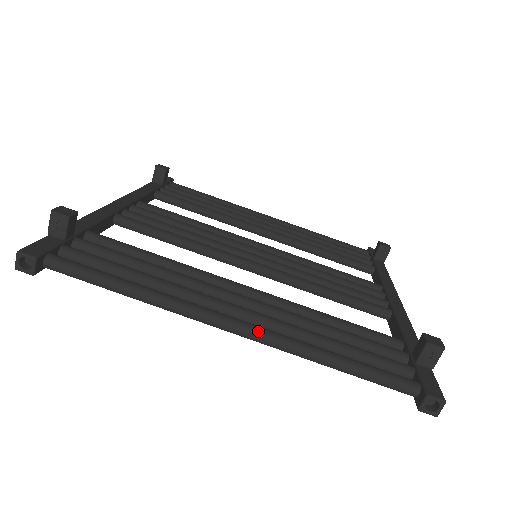
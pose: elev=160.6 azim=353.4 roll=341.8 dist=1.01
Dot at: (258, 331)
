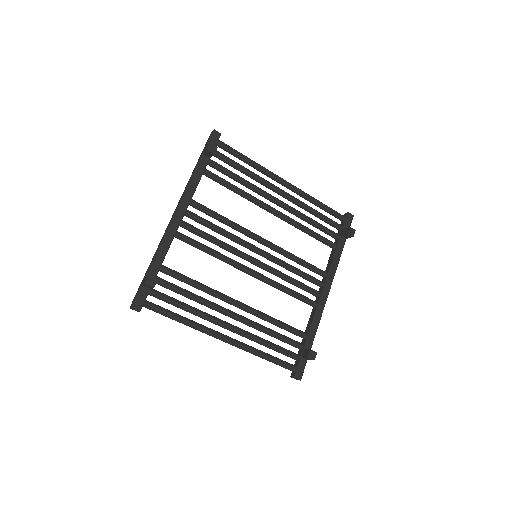
Dot at: (234, 345)
